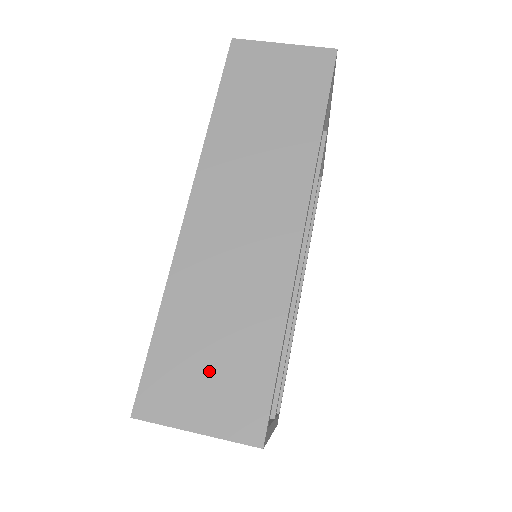
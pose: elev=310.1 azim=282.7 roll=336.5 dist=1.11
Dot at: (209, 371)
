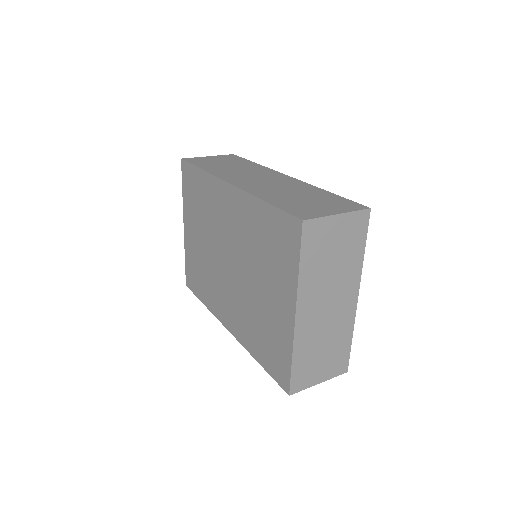
Dot at: (314, 203)
